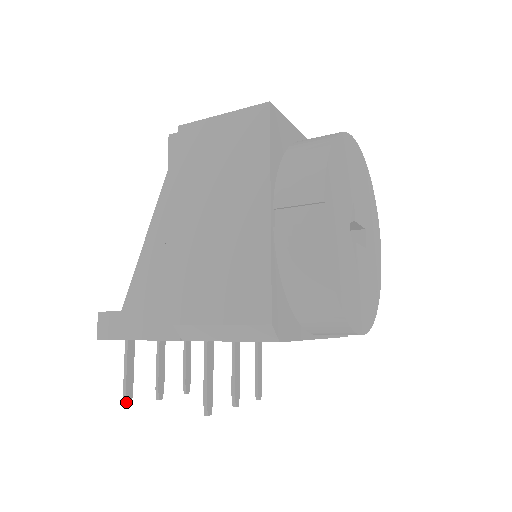
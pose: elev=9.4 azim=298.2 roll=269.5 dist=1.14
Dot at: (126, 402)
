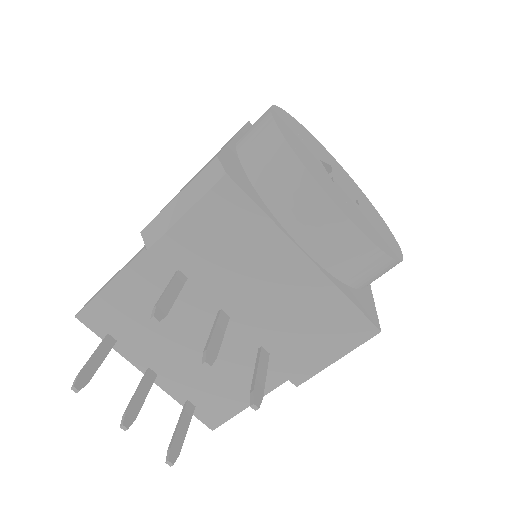
Dot at: (75, 381)
